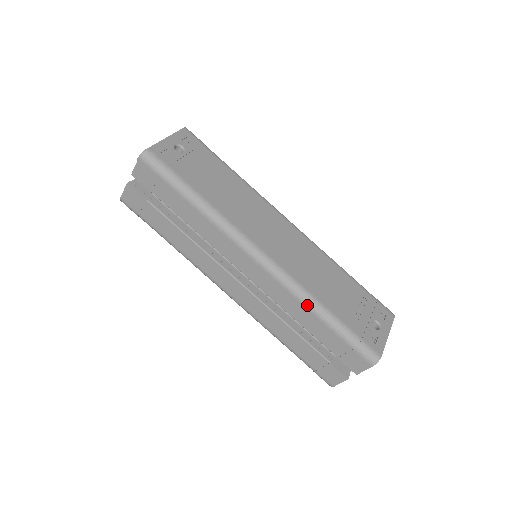
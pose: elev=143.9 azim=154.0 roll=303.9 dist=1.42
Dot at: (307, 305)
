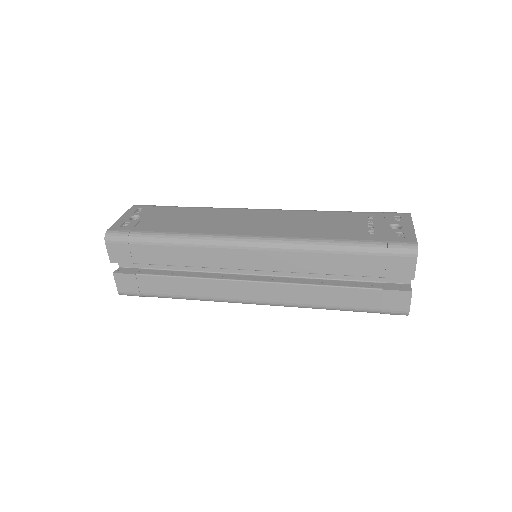
Dot at: (317, 250)
